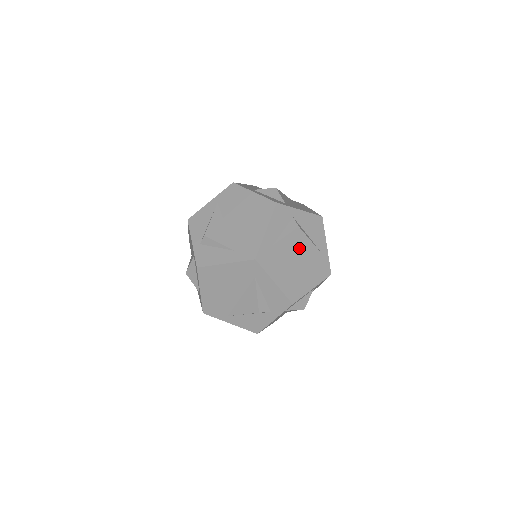
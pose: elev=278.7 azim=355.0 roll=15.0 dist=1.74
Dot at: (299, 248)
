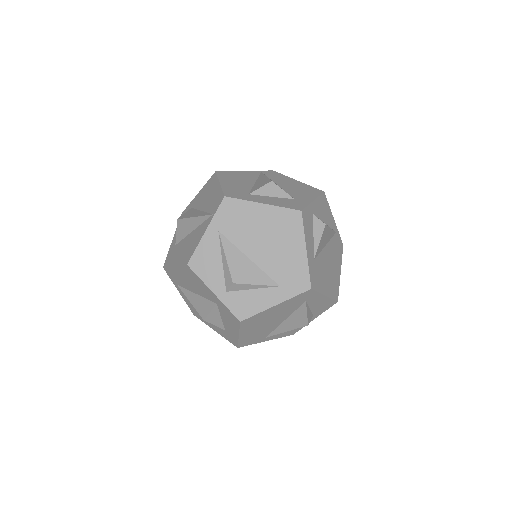
Dot at: (325, 243)
